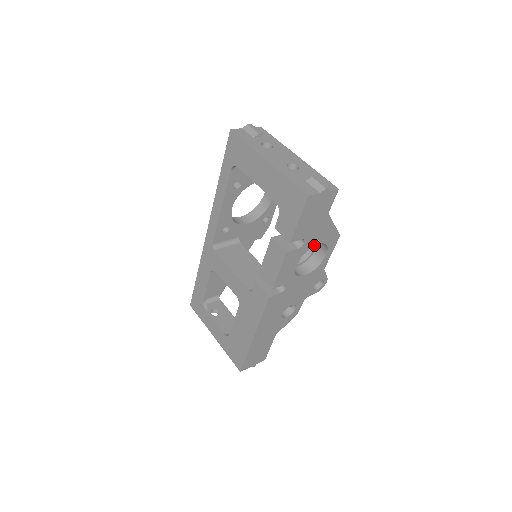
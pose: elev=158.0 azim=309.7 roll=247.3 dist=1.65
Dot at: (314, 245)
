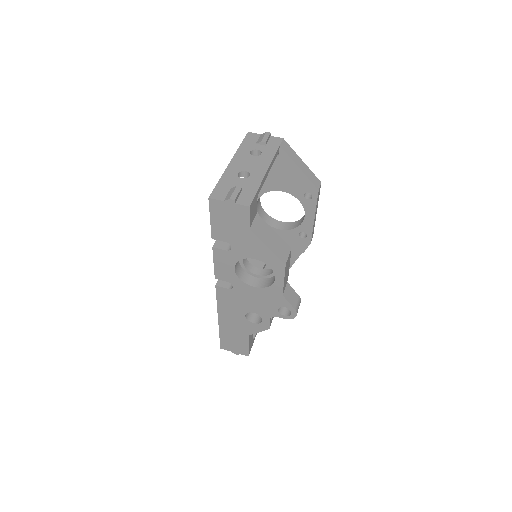
Dot at: (249, 257)
